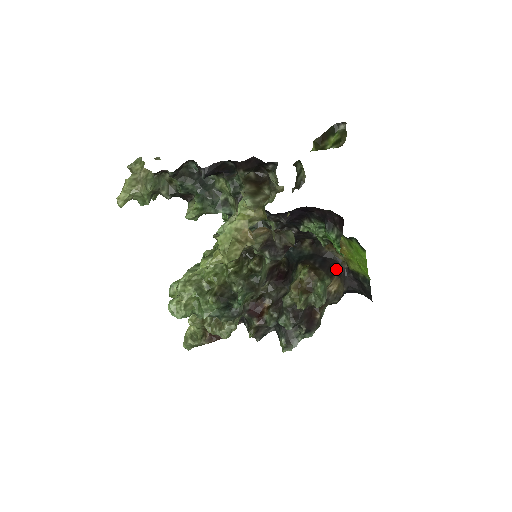
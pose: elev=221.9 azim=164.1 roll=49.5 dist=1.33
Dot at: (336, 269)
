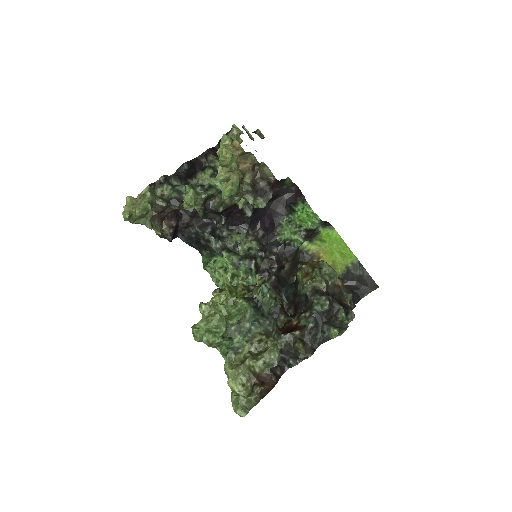
Dot at: occluded
